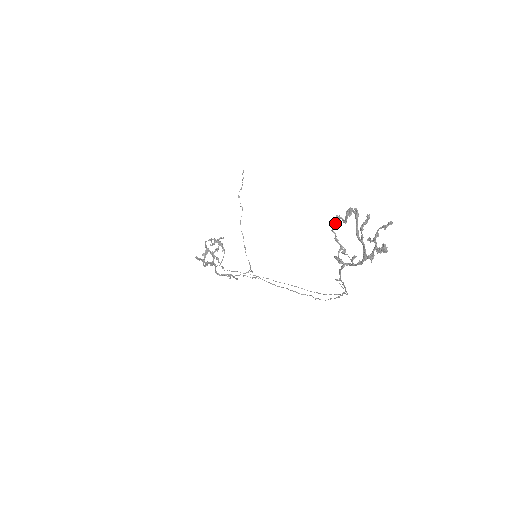
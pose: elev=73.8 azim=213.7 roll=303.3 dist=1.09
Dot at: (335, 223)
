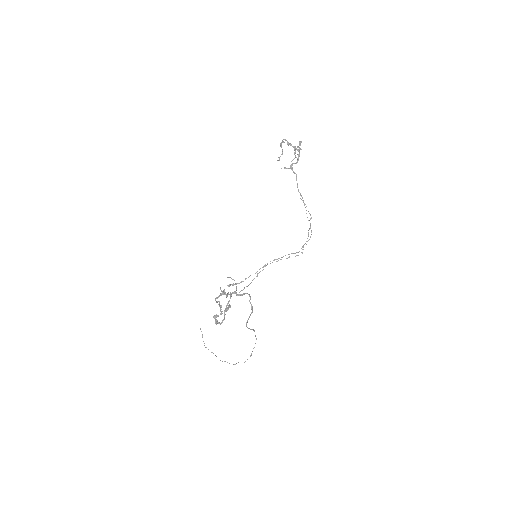
Dot at: occluded
